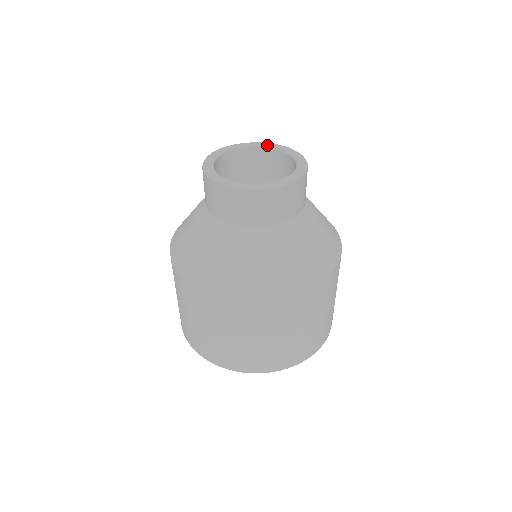
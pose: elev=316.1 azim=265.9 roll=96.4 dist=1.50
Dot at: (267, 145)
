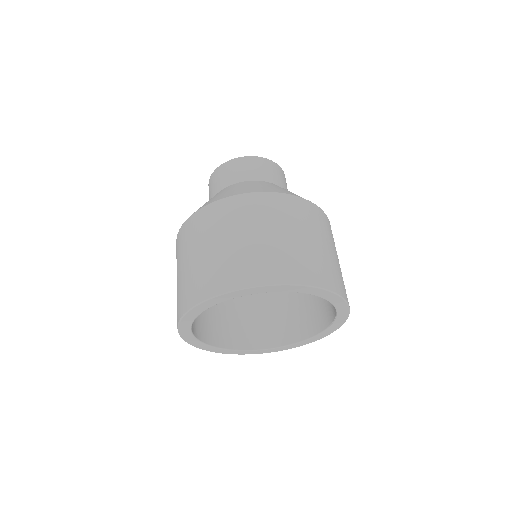
Dot at: occluded
